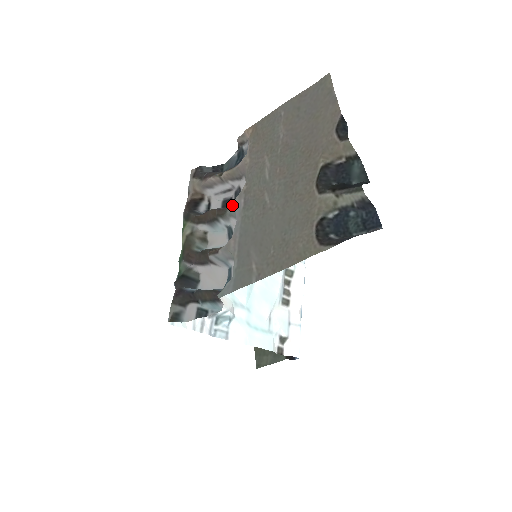
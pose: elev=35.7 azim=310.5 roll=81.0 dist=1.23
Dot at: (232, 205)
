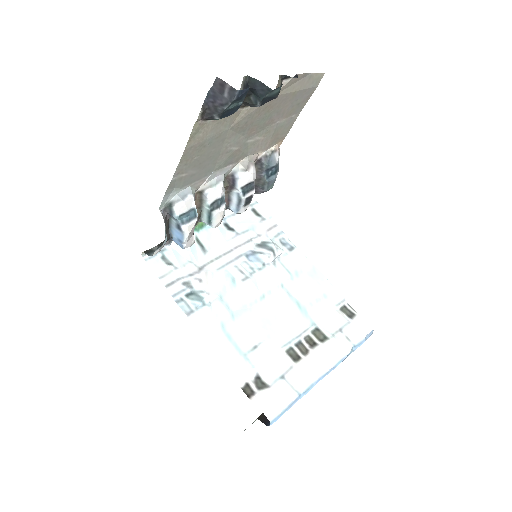
Dot at: (227, 174)
